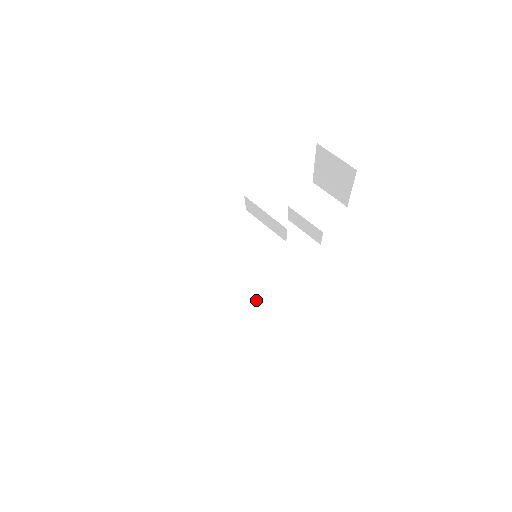
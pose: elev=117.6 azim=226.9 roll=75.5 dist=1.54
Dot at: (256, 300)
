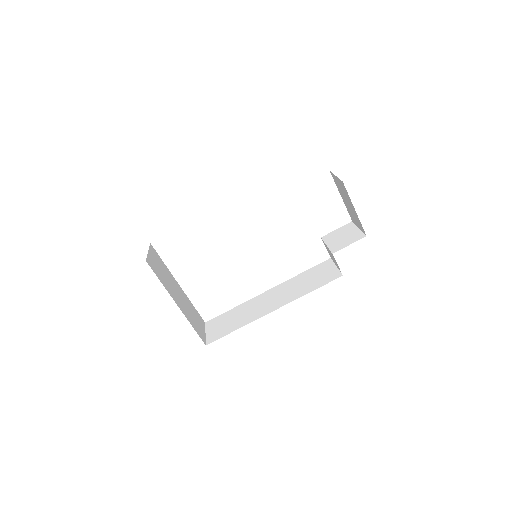
Dot at: (265, 310)
